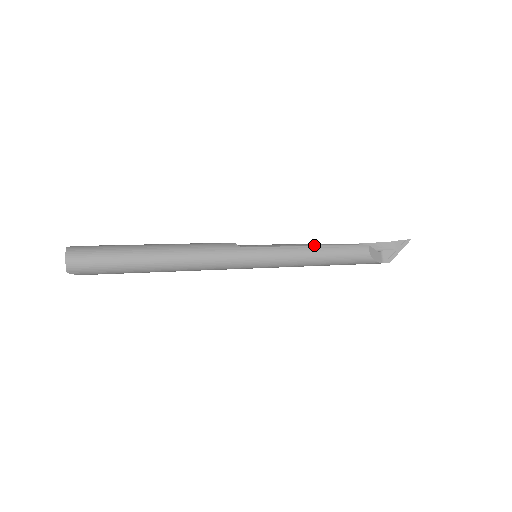
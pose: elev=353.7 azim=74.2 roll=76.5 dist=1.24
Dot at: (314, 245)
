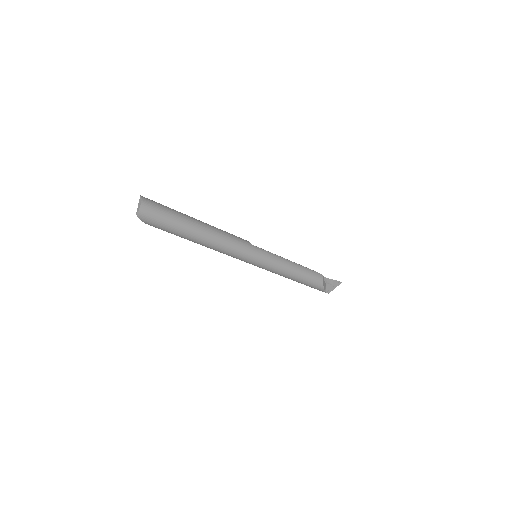
Dot at: (294, 262)
